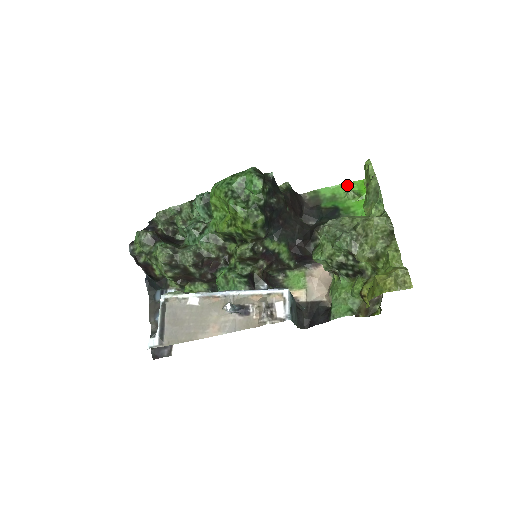
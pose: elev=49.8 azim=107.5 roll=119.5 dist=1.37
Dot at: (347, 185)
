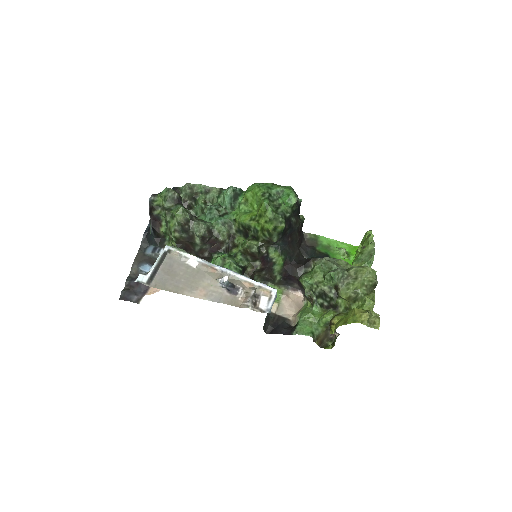
Dot at: (342, 243)
